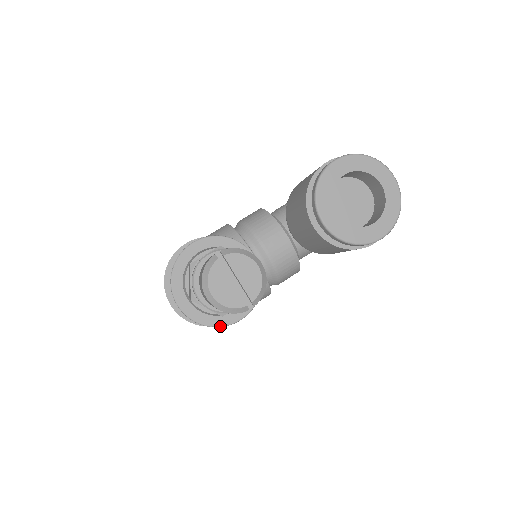
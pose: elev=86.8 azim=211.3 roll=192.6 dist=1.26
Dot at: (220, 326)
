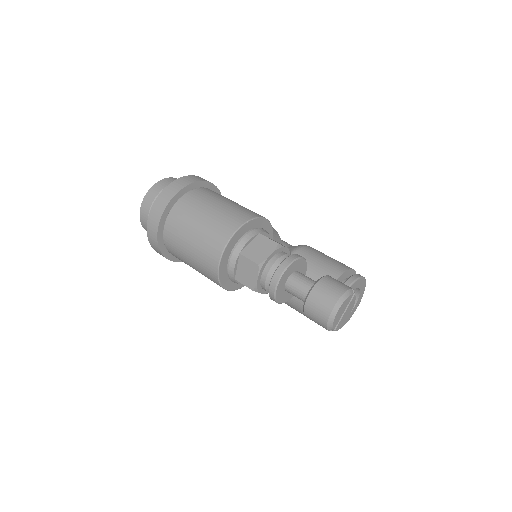
Dot at: (221, 283)
